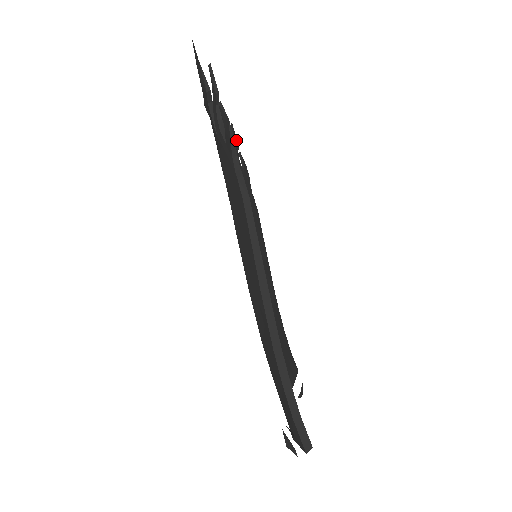
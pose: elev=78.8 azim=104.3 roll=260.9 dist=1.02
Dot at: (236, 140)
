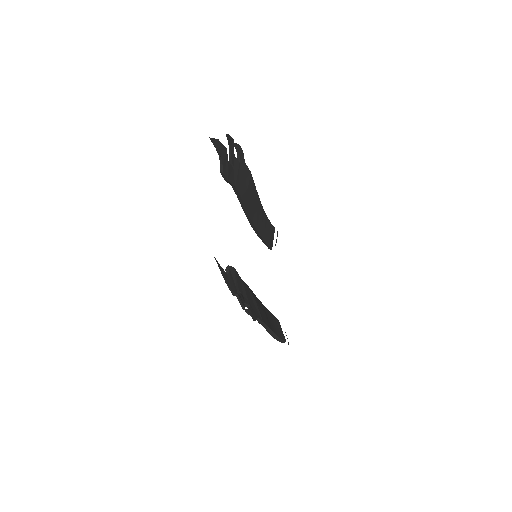
Dot at: (231, 141)
